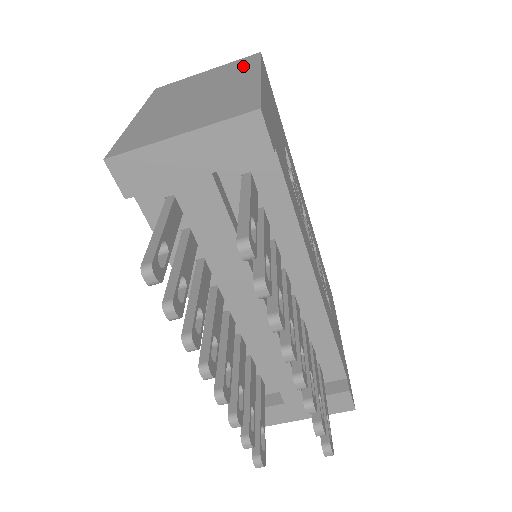
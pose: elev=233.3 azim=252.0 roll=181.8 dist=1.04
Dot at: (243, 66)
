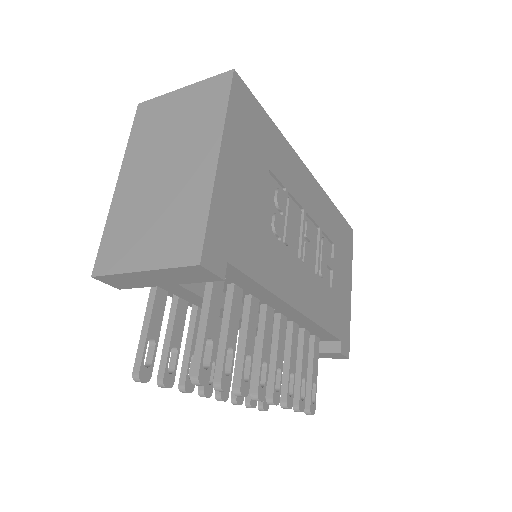
Dot at: (211, 110)
